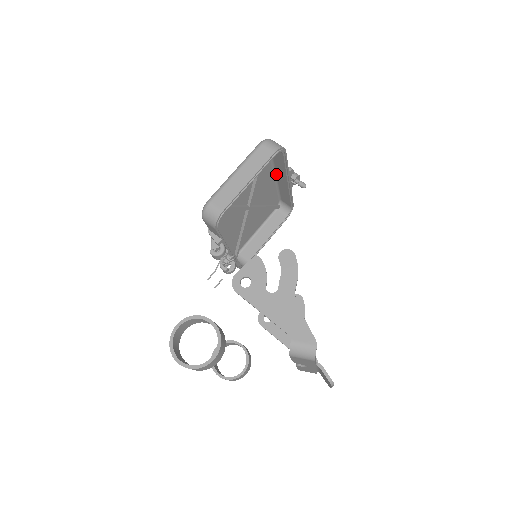
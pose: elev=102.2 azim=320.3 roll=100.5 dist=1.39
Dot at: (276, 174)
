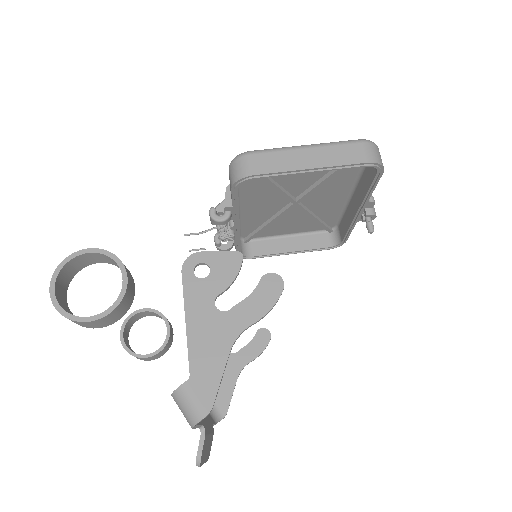
Dot at: (354, 193)
